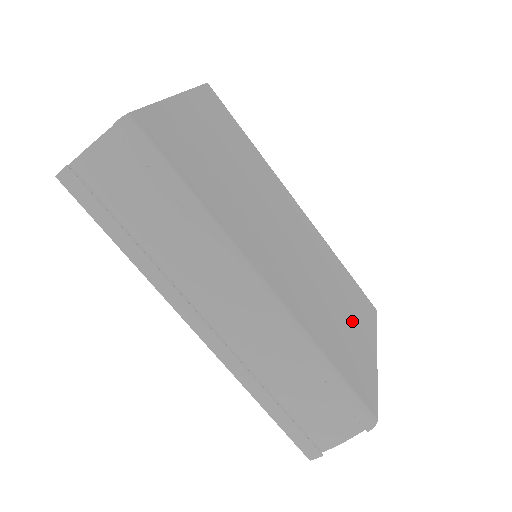
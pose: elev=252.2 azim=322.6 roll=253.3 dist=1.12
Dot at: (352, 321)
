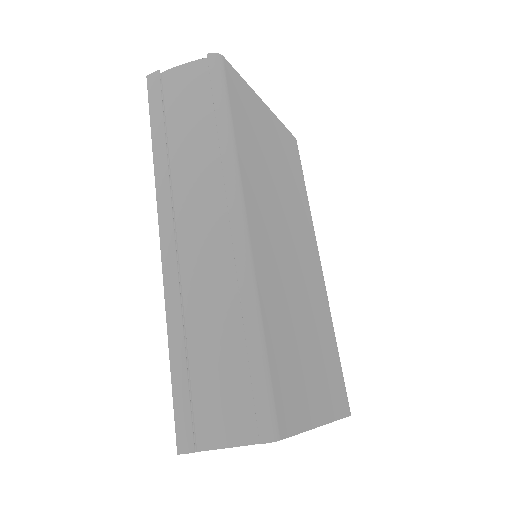
Dot at: (314, 368)
